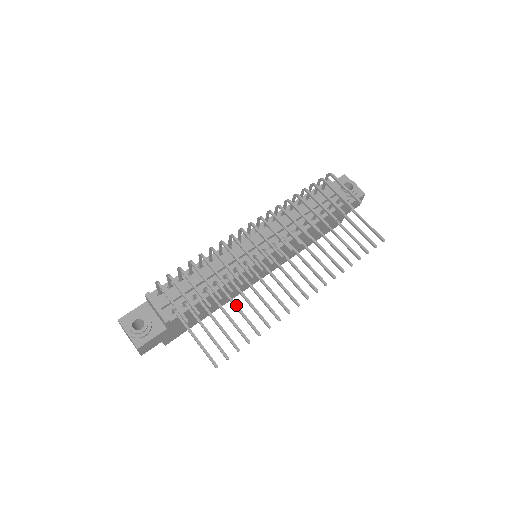
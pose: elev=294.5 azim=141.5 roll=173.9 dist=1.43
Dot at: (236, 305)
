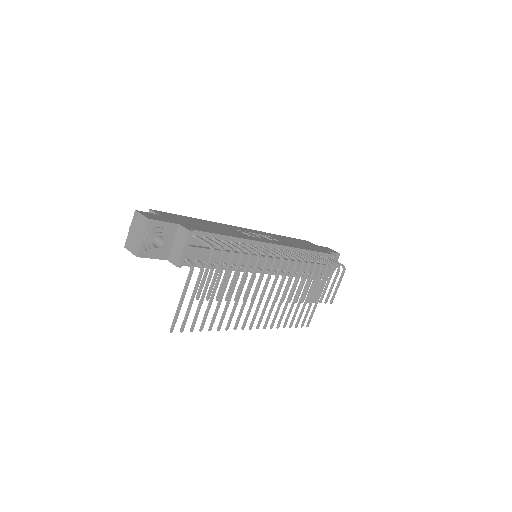
Dot at: occluded
